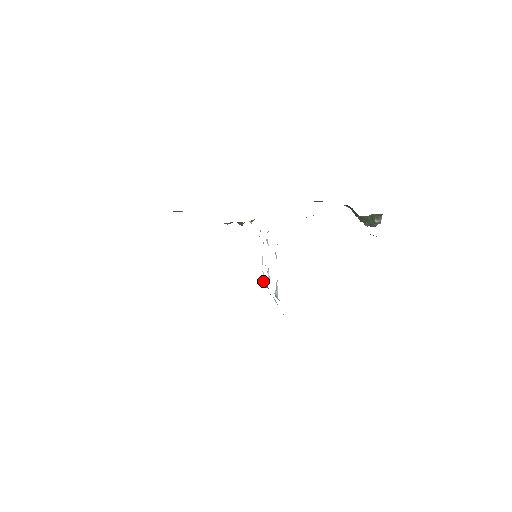
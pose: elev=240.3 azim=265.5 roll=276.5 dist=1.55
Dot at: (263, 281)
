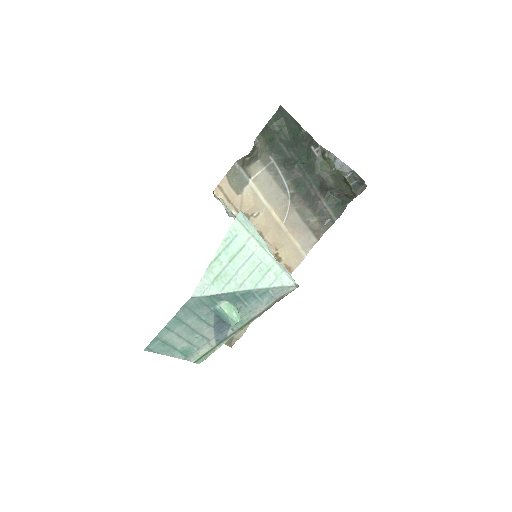
Dot at: occluded
